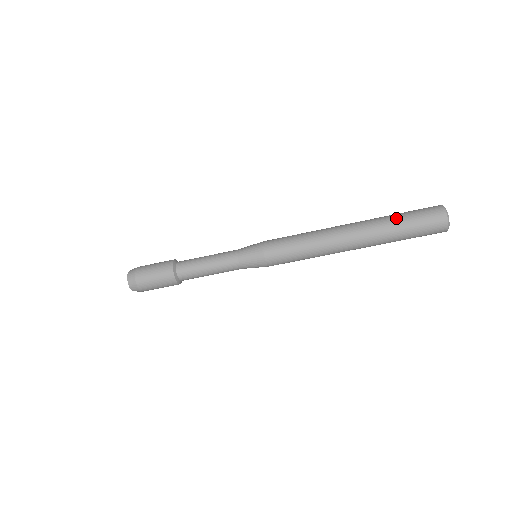
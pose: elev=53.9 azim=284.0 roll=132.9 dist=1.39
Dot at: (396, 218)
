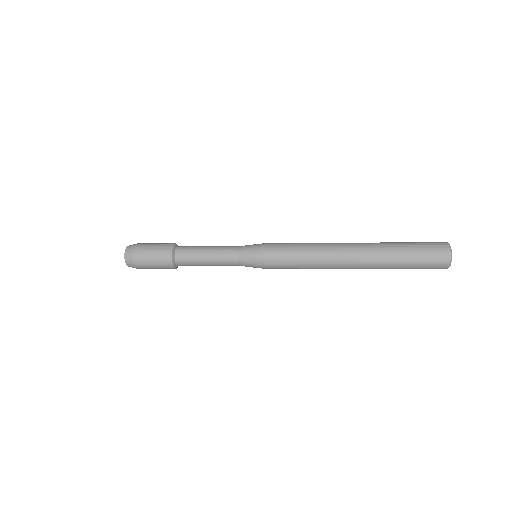
Dot at: (401, 249)
